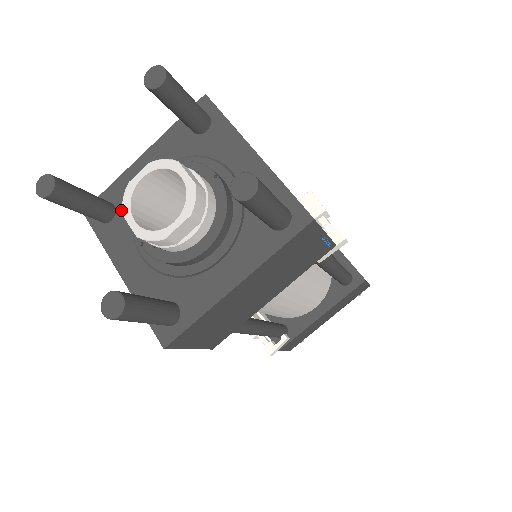
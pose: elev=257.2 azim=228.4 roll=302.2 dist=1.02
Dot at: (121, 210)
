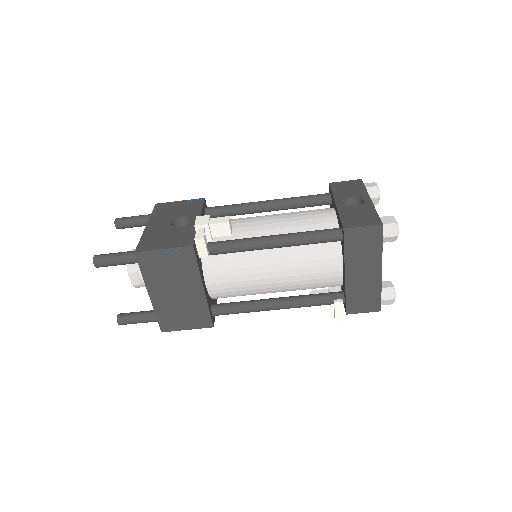
Dot at: occluded
